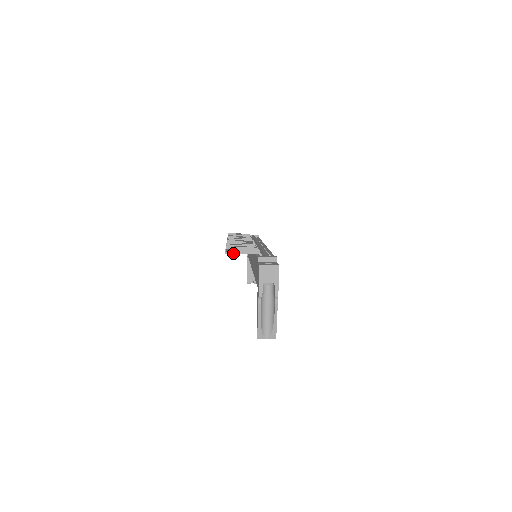
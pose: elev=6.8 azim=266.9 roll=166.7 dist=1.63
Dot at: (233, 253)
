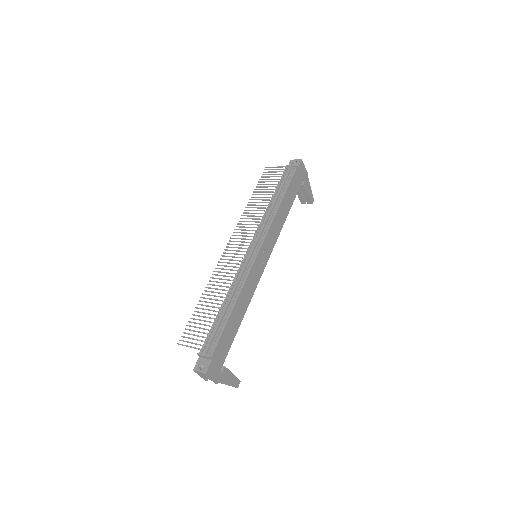
Dot at: (182, 345)
